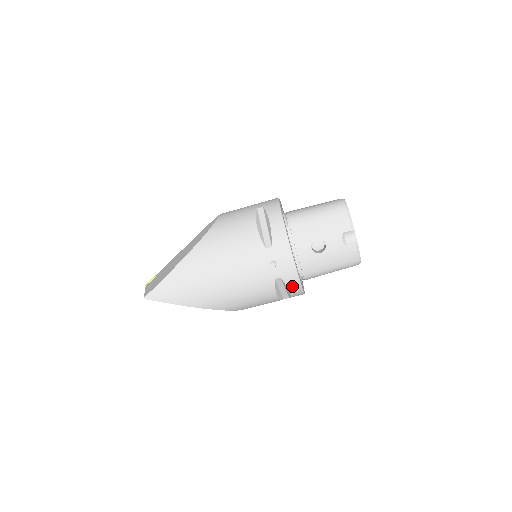
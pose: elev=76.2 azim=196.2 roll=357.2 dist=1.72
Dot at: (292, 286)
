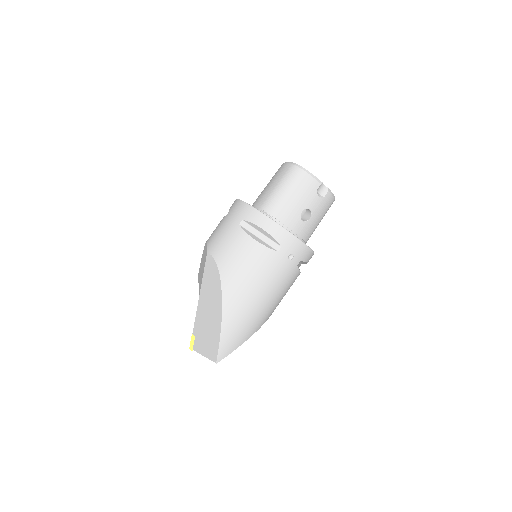
Dot at: (309, 258)
